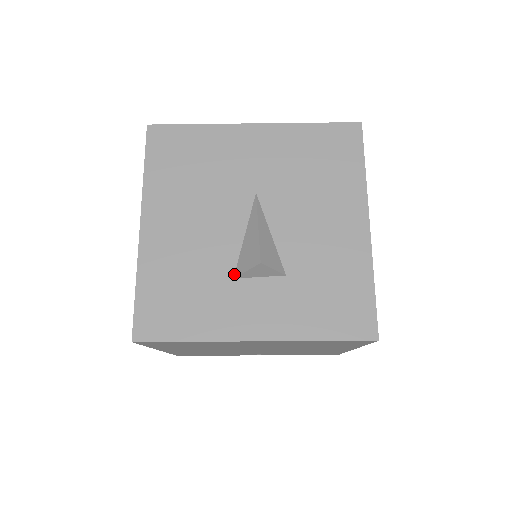
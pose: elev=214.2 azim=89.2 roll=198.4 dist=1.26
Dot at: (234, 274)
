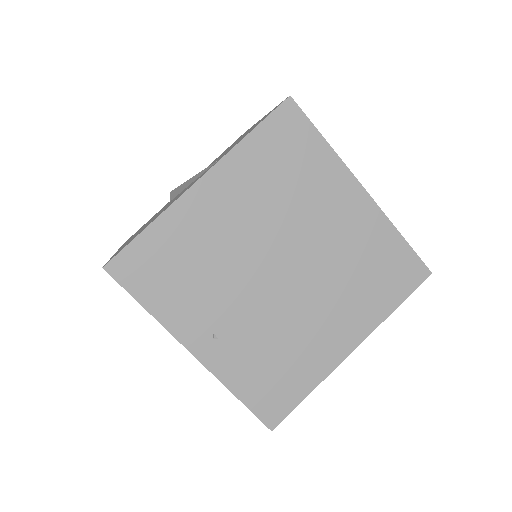
Dot at: occluded
